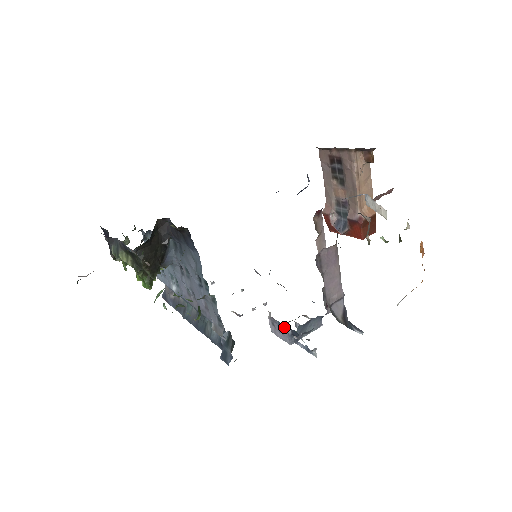
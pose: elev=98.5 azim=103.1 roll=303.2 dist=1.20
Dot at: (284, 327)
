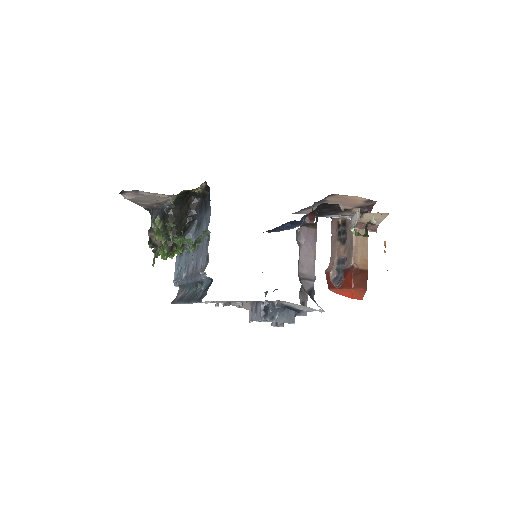
Dot at: (259, 303)
